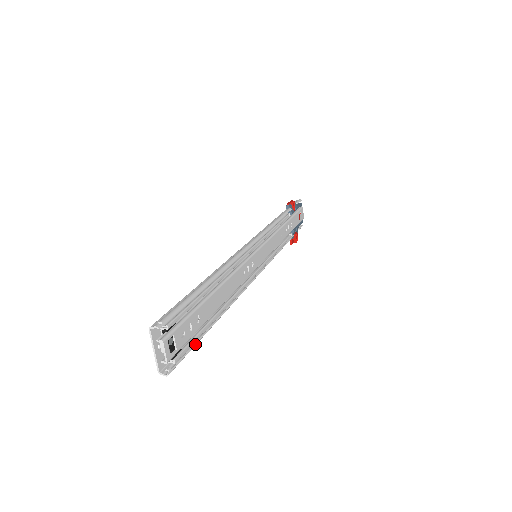
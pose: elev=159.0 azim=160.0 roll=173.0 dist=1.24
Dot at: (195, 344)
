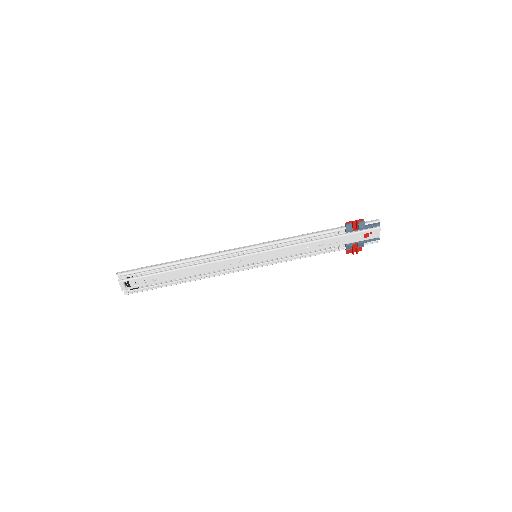
Dot at: occluded
